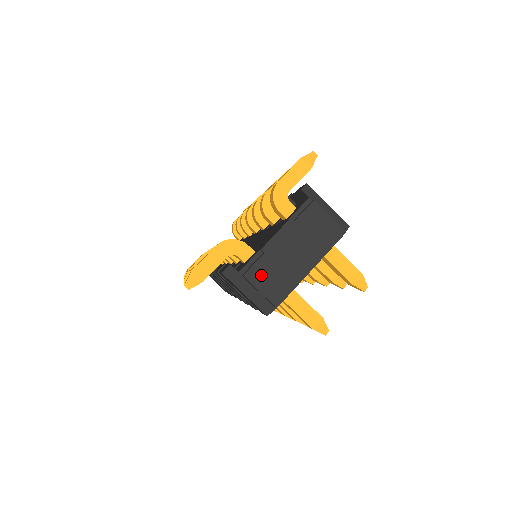
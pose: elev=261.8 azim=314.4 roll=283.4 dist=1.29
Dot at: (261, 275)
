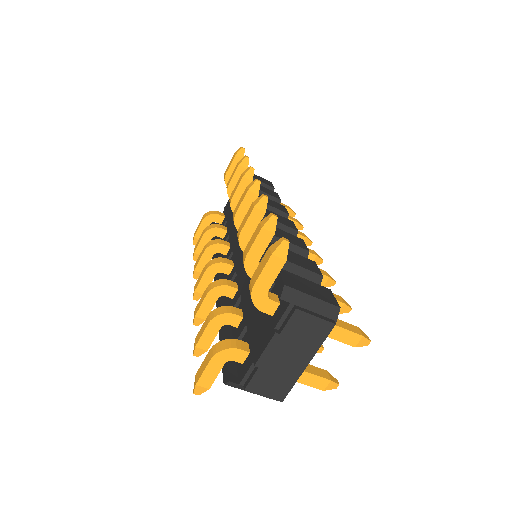
Dot at: (261, 385)
